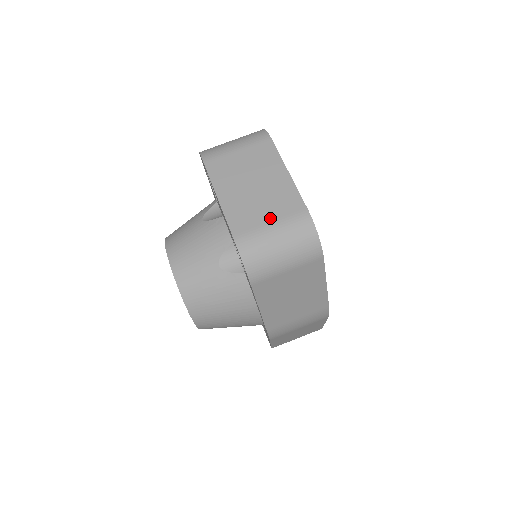
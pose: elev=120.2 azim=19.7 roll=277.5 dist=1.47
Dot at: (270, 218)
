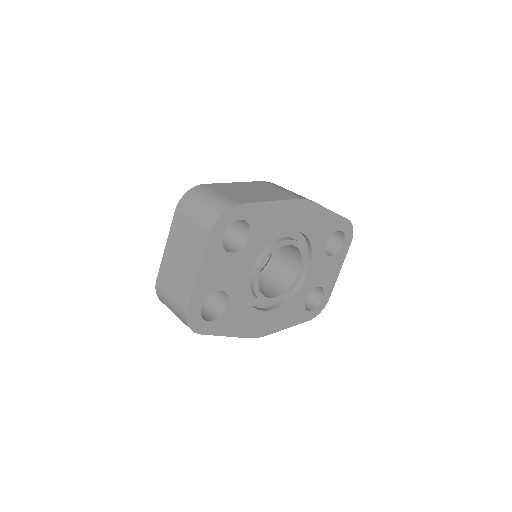
Dot at: (173, 291)
